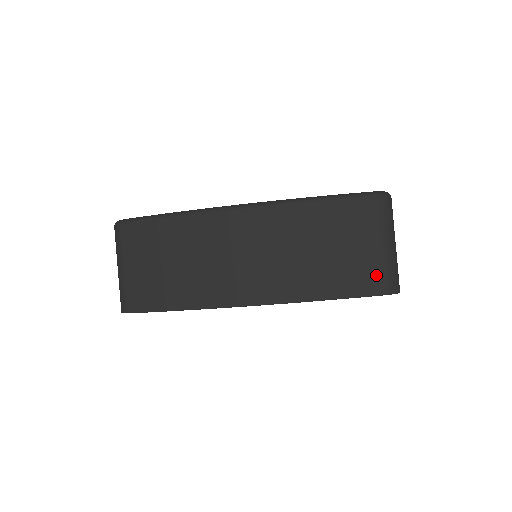
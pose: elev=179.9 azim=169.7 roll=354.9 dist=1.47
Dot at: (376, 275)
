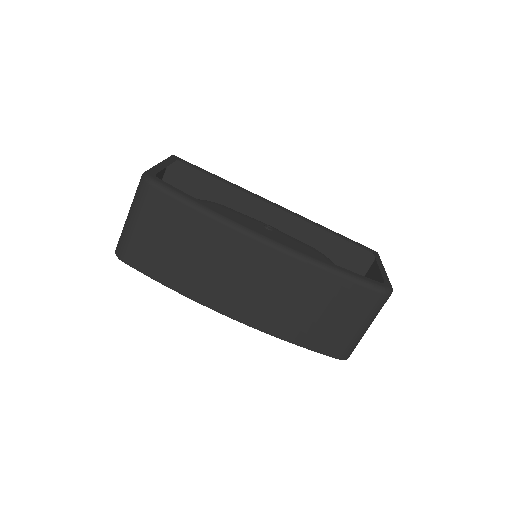
Dot at: (341, 345)
